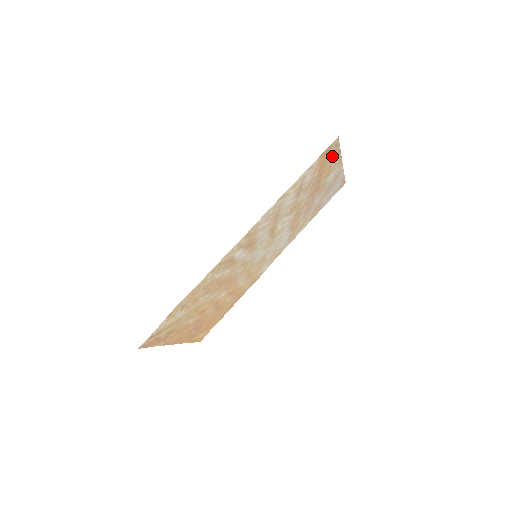
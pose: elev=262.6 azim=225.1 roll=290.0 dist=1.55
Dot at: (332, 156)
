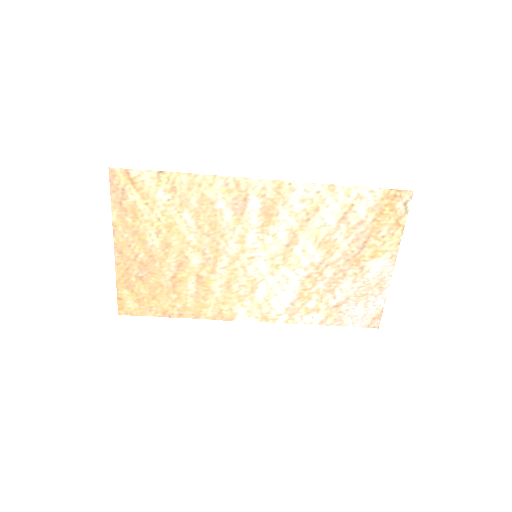
Dot at: (394, 221)
